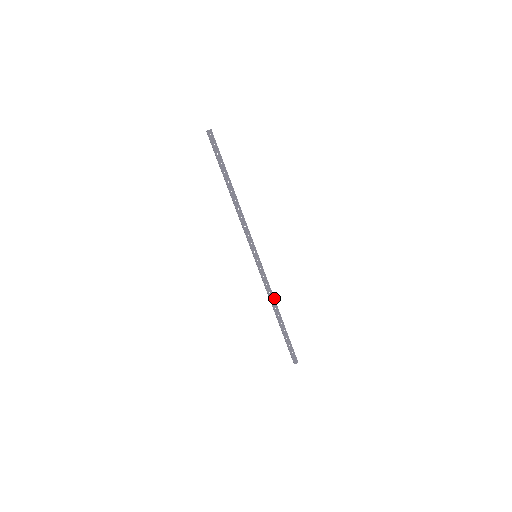
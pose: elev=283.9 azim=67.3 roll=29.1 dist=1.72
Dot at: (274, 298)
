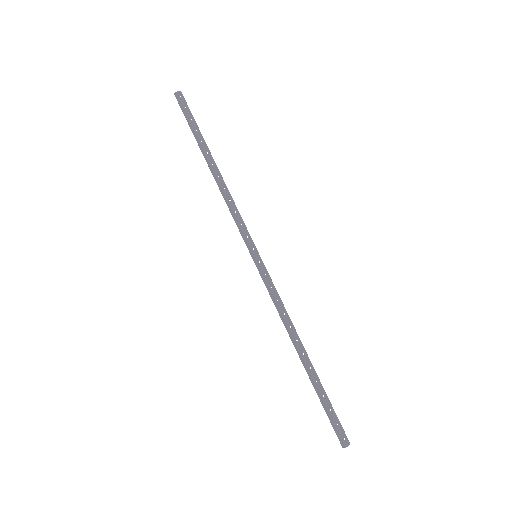
Dot at: (292, 323)
